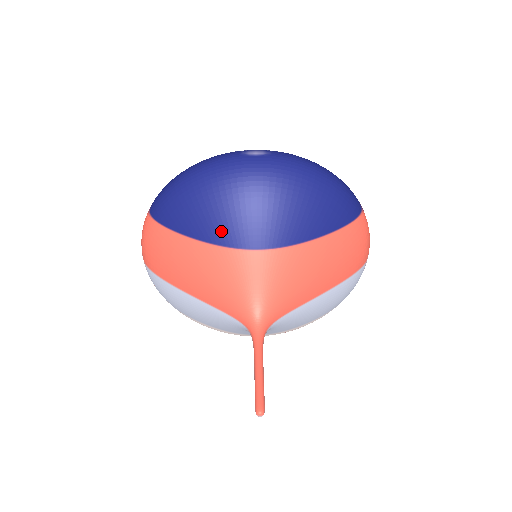
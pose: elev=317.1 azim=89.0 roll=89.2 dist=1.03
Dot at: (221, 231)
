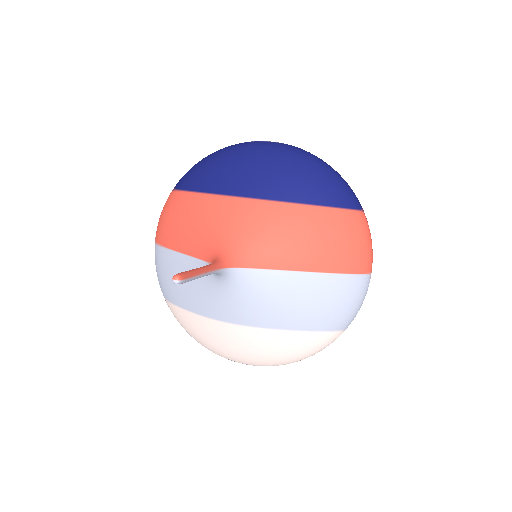
Dot at: (219, 183)
